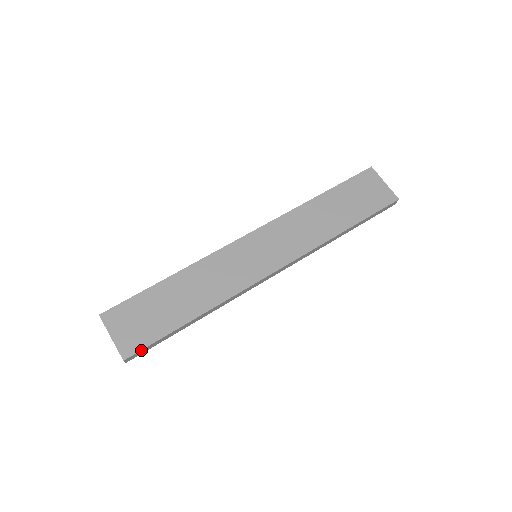
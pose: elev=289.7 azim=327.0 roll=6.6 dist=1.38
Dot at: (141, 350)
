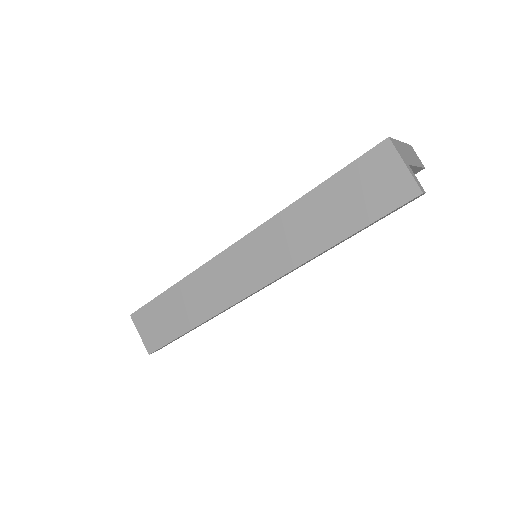
Dot at: occluded
